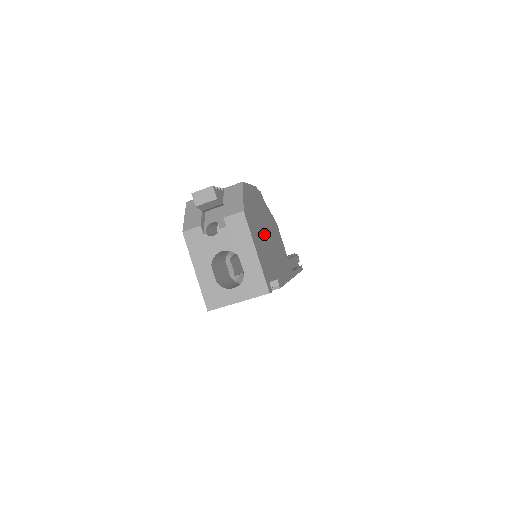
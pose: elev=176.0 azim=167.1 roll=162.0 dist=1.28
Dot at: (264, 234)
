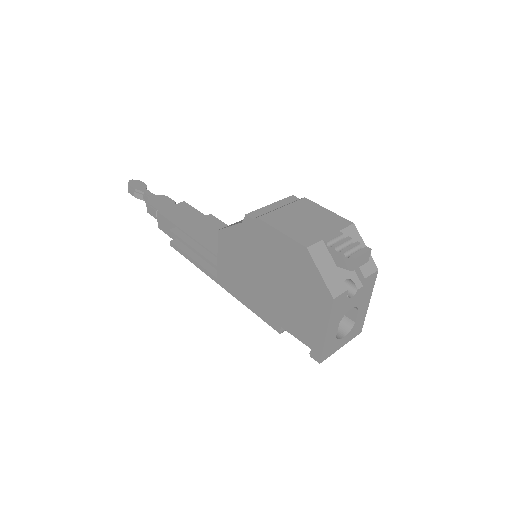
Dot at: occluded
